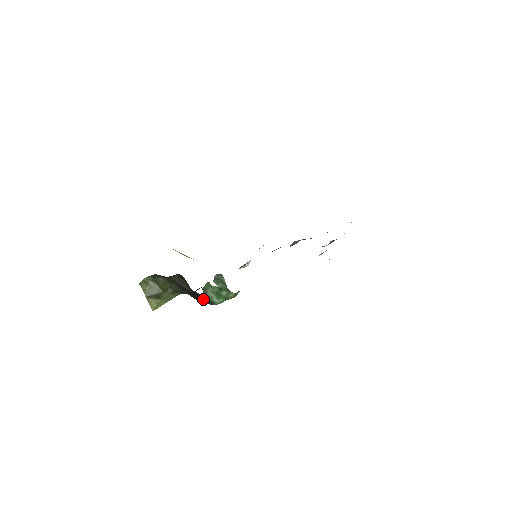
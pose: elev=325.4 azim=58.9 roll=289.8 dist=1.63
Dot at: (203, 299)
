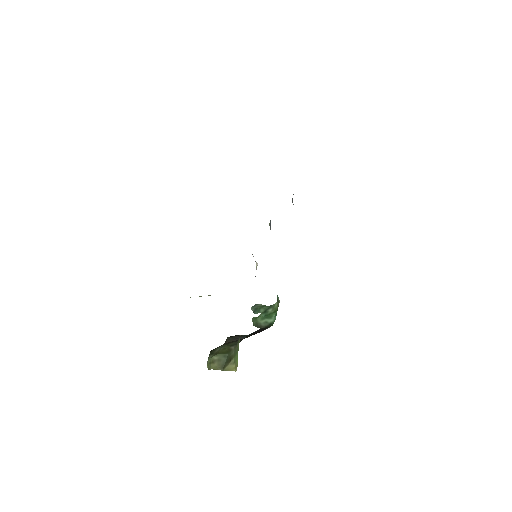
Dot at: (262, 330)
